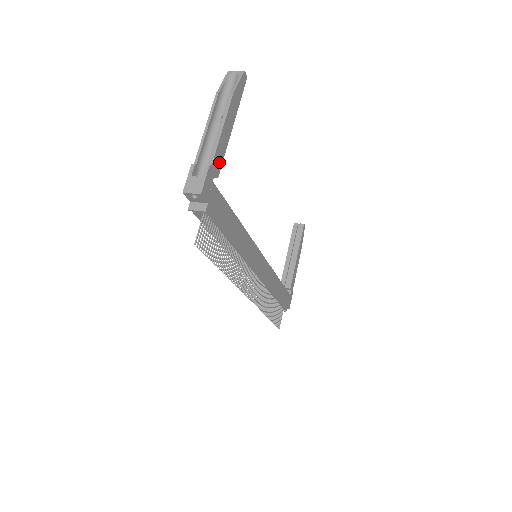
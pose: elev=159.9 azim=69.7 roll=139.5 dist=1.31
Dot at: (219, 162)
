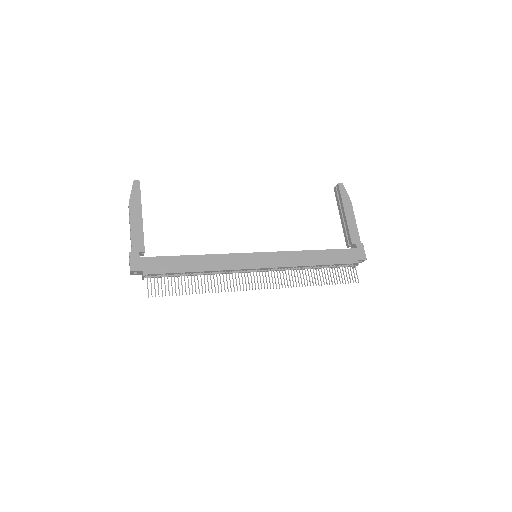
Dot at: (140, 243)
